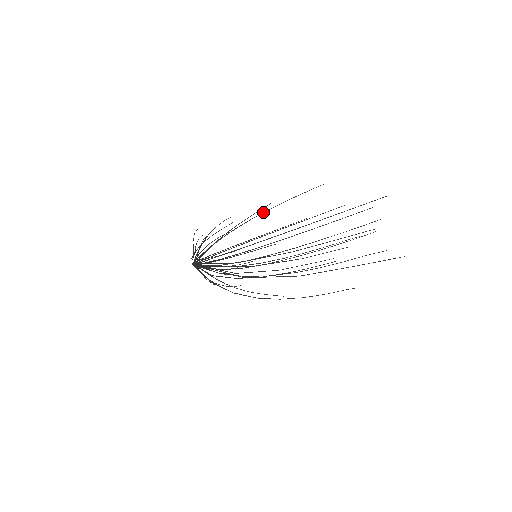
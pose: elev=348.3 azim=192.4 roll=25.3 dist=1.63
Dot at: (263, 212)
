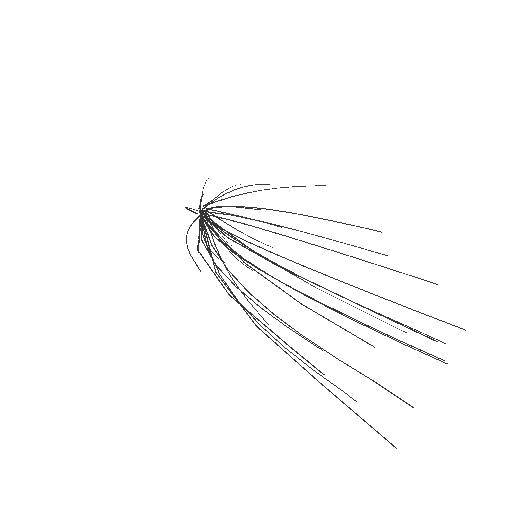
Dot at: (278, 210)
